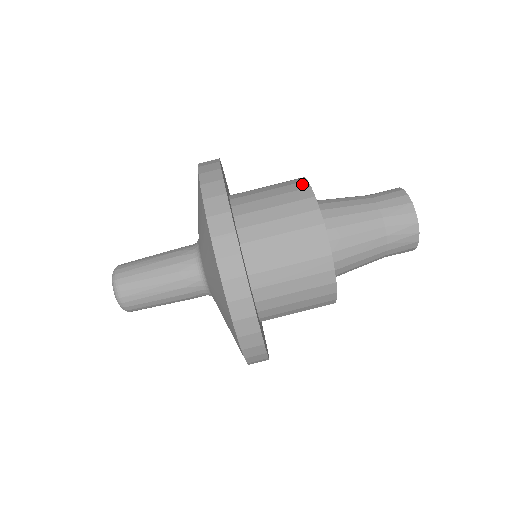
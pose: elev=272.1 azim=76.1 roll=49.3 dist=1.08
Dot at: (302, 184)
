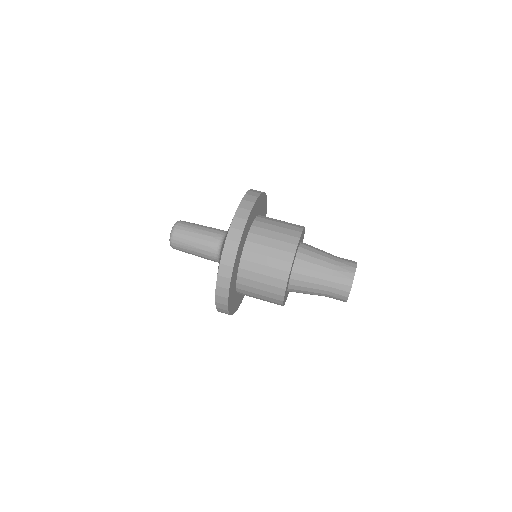
Dot at: occluded
